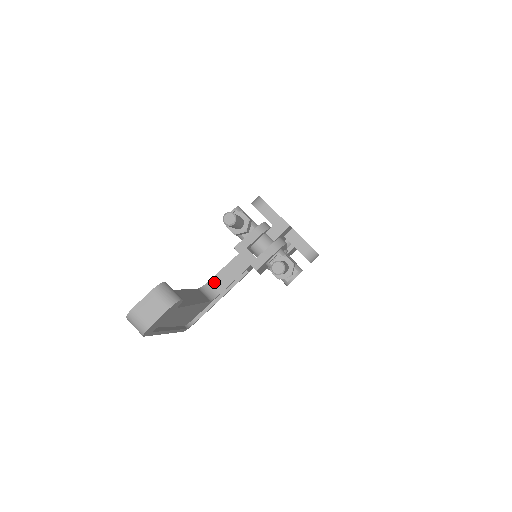
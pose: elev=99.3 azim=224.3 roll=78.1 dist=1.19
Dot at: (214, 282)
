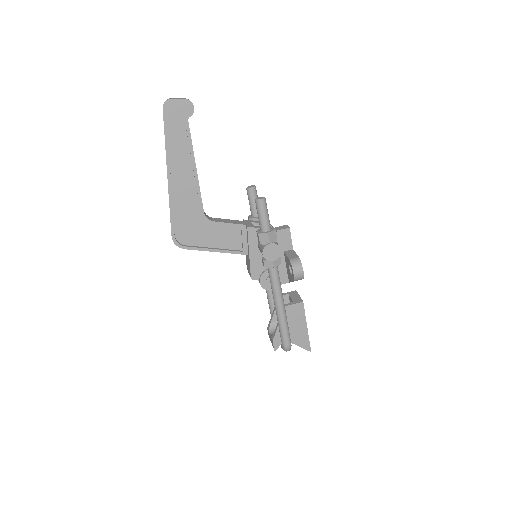
Dot at: (215, 219)
